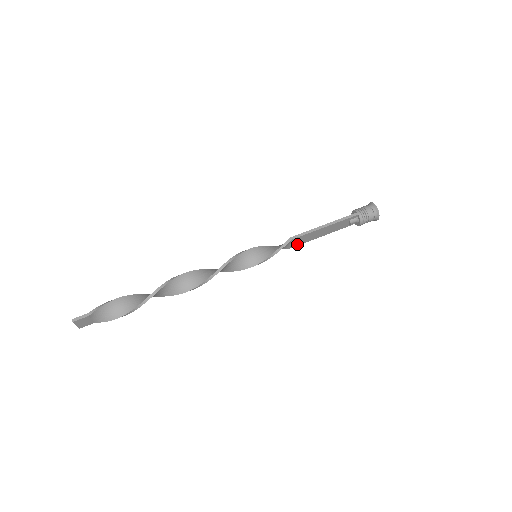
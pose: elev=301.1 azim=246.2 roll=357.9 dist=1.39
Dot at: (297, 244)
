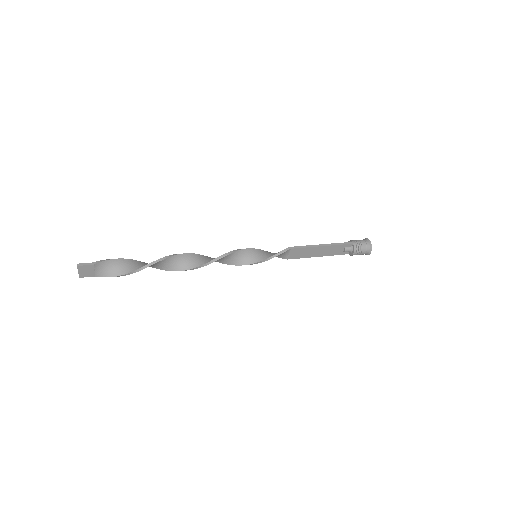
Dot at: (294, 257)
